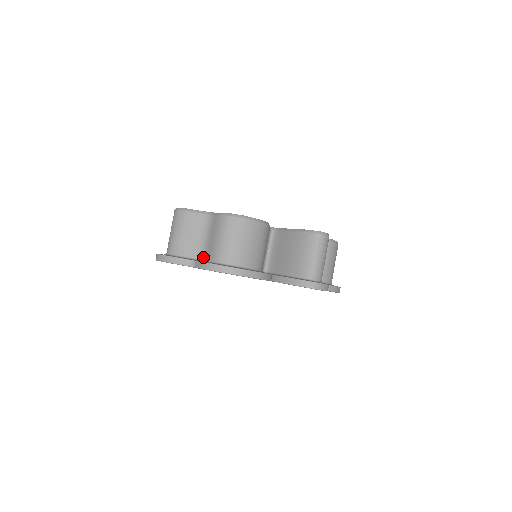
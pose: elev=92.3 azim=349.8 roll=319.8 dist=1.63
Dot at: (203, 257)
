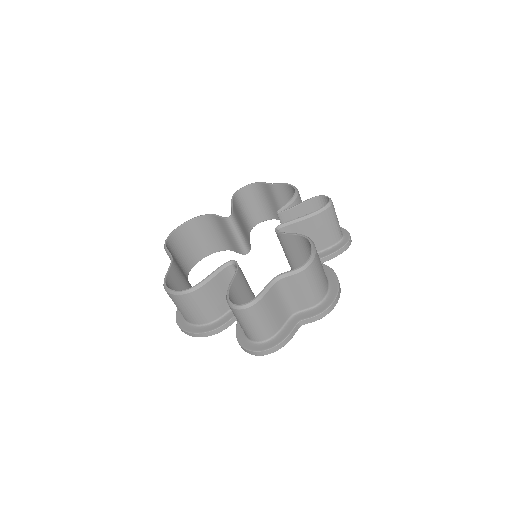
Dot at: (294, 311)
